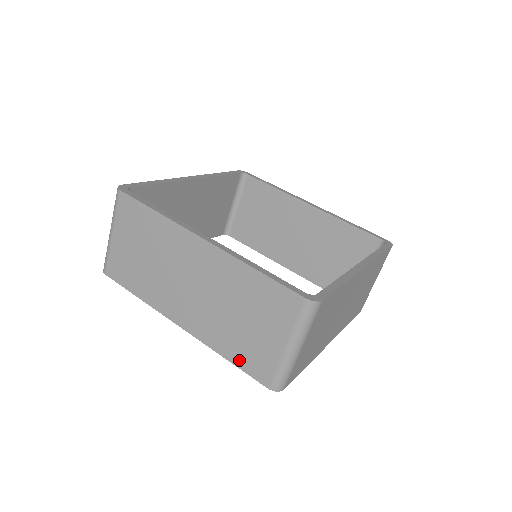
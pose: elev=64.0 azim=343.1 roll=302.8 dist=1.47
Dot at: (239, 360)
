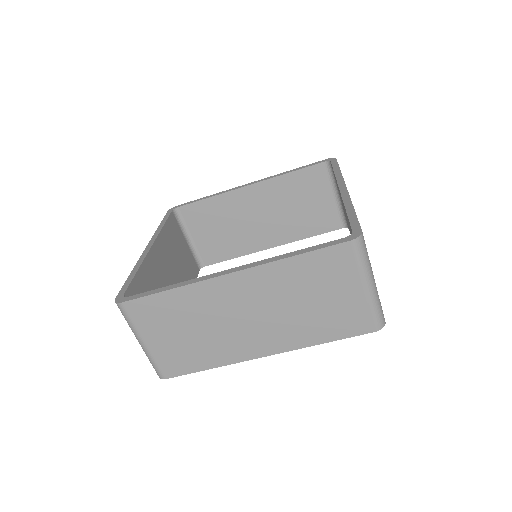
Dot at: (336, 334)
